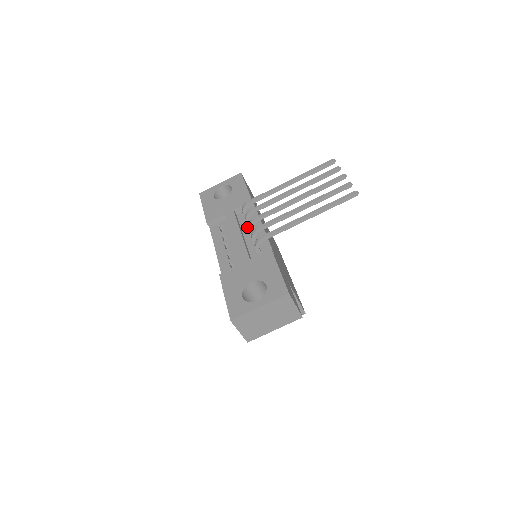
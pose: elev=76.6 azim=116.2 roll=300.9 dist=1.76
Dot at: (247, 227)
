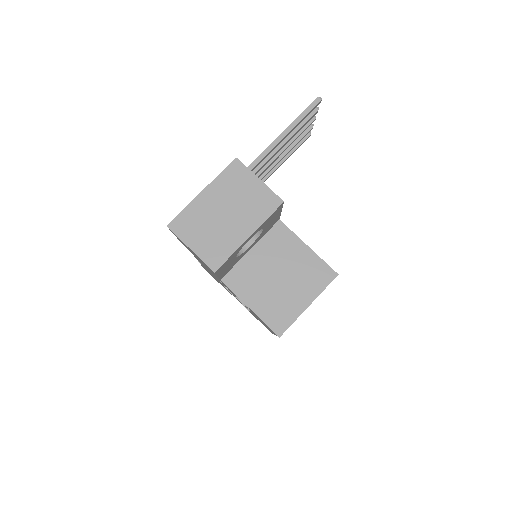
Dot at: occluded
